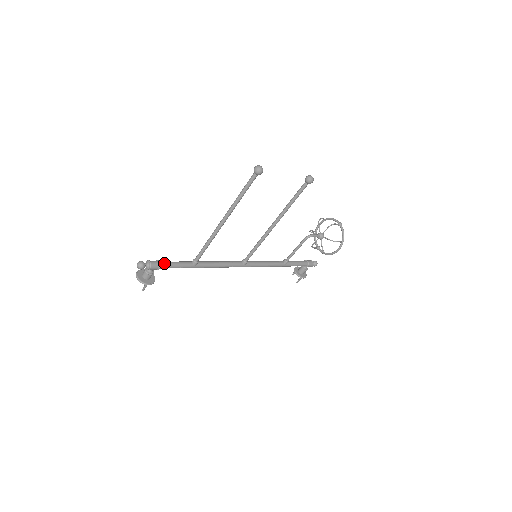
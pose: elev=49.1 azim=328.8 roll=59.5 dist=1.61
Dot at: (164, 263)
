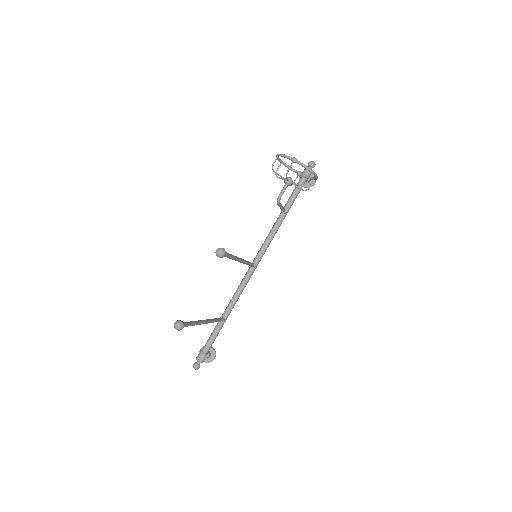
Dot at: (206, 348)
